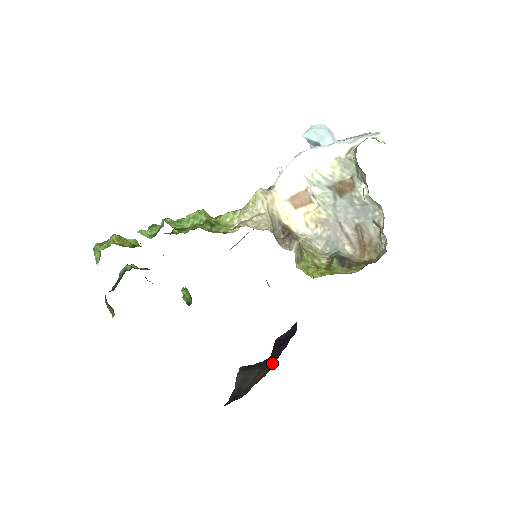
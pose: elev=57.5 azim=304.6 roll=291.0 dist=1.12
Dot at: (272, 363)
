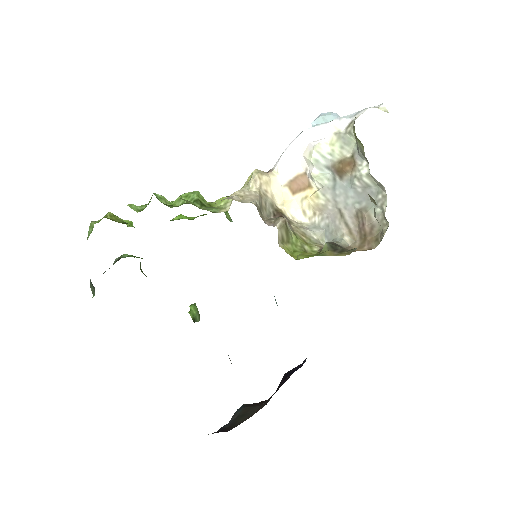
Dot at: occluded
